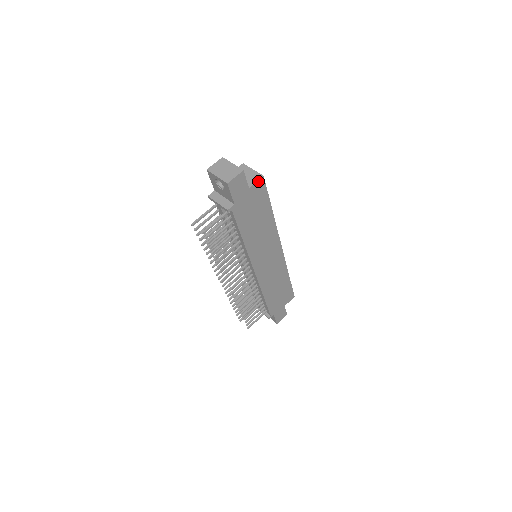
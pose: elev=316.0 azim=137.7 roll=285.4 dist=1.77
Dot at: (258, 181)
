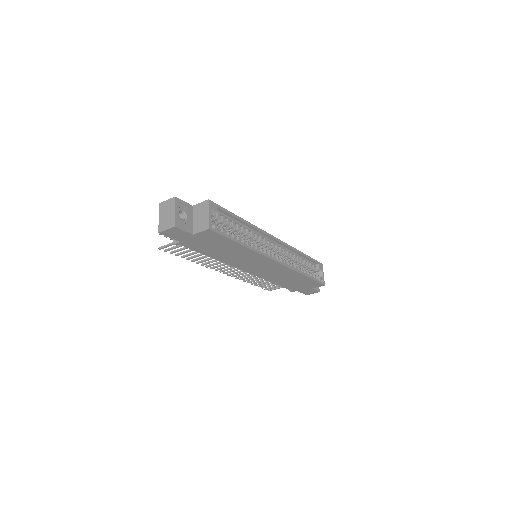
Dot at: (203, 231)
